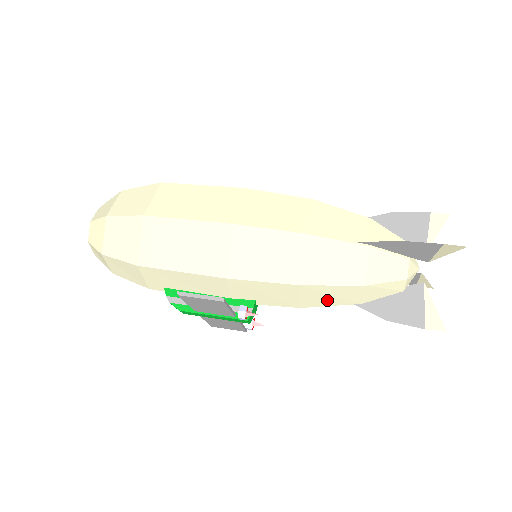
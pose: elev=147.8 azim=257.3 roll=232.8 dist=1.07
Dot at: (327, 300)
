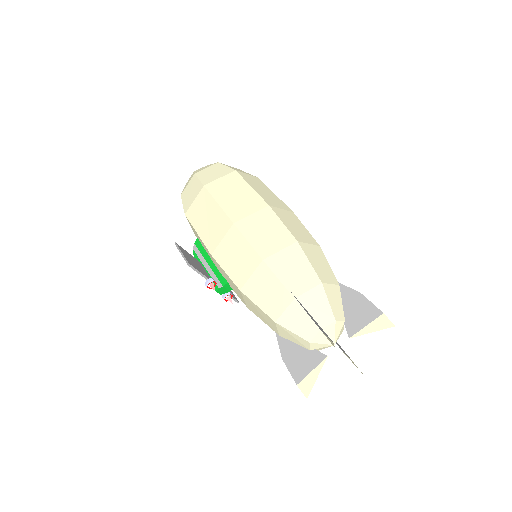
Dot at: (259, 315)
